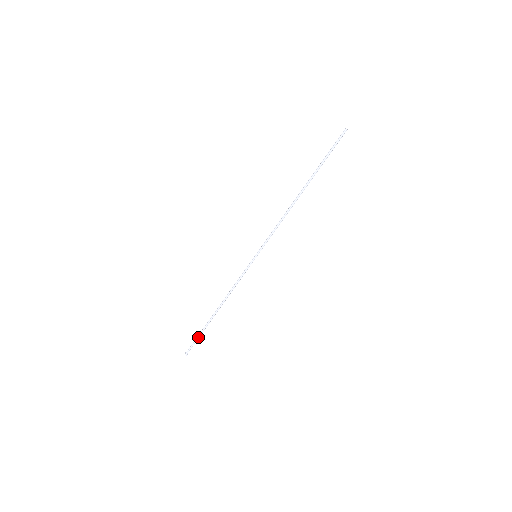
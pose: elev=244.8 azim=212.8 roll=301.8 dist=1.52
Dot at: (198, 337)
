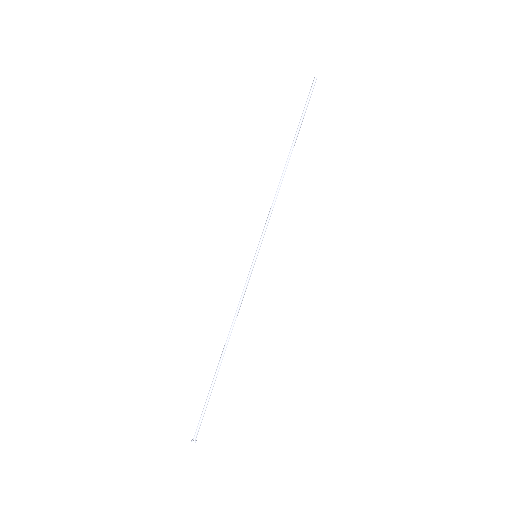
Dot at: (205, 404)
